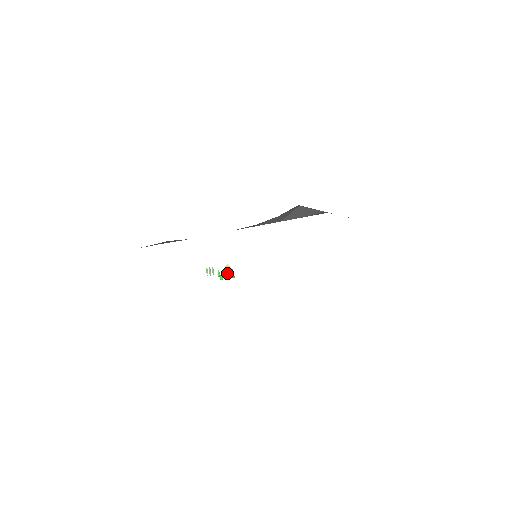
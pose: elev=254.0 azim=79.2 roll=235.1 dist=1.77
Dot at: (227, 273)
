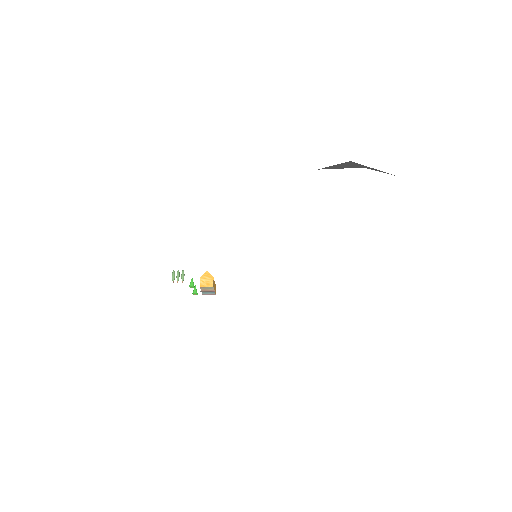
Dot at: (205, 284)
